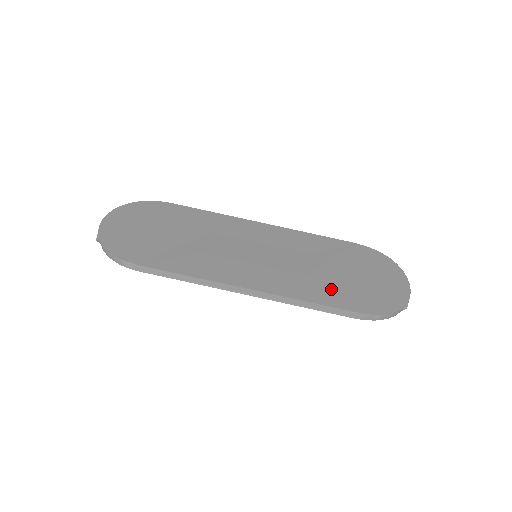
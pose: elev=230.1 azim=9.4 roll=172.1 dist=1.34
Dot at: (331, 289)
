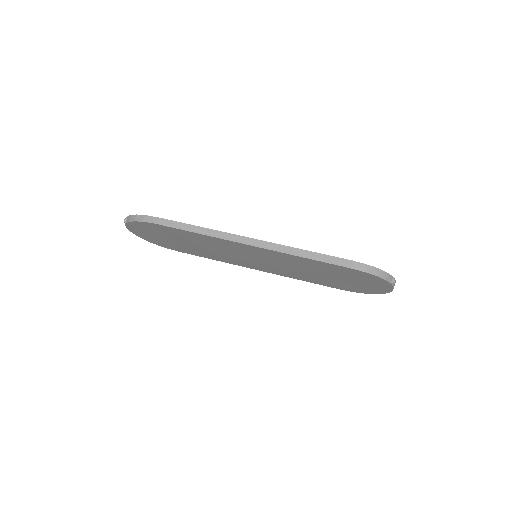
Dot at: occluded
